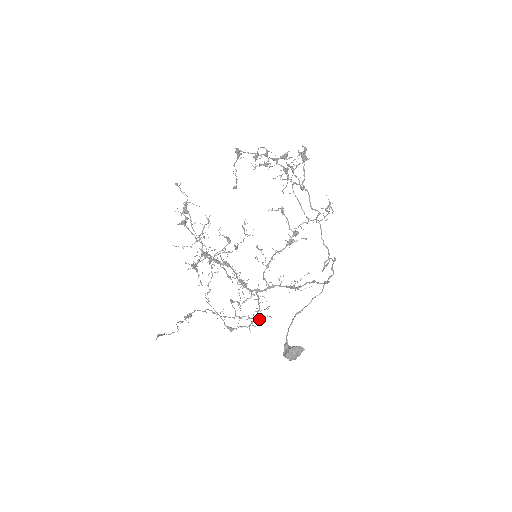
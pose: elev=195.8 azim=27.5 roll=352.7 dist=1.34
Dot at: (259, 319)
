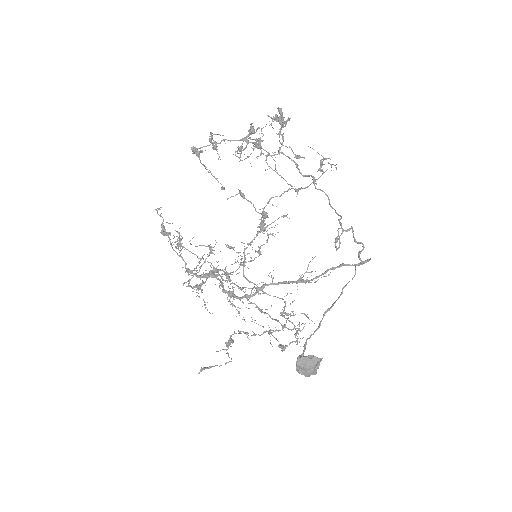
Dot at: occluded
